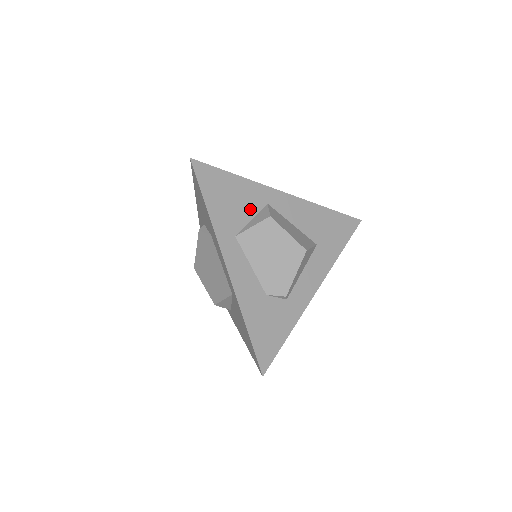
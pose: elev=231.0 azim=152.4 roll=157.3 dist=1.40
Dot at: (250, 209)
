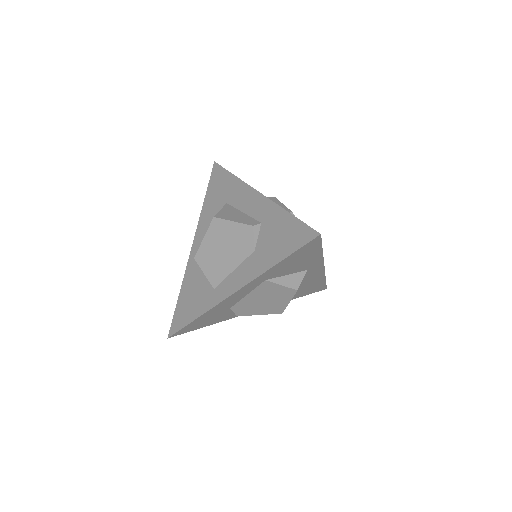
Dot at: (296, 270)
